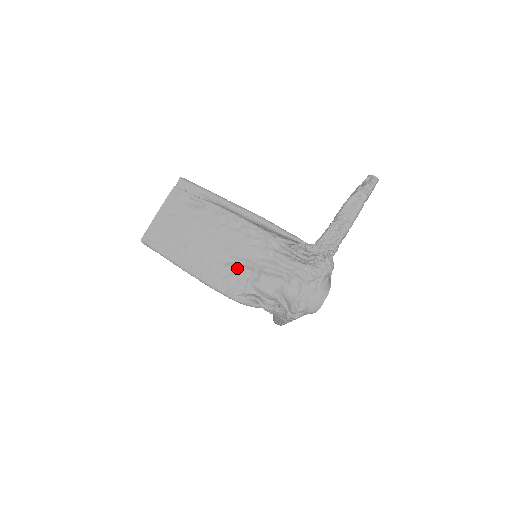
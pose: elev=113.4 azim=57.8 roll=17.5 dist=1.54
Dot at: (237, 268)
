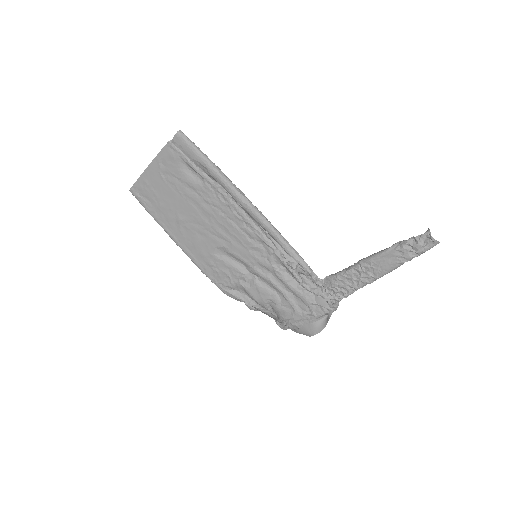
Dot at: (230, 266)
